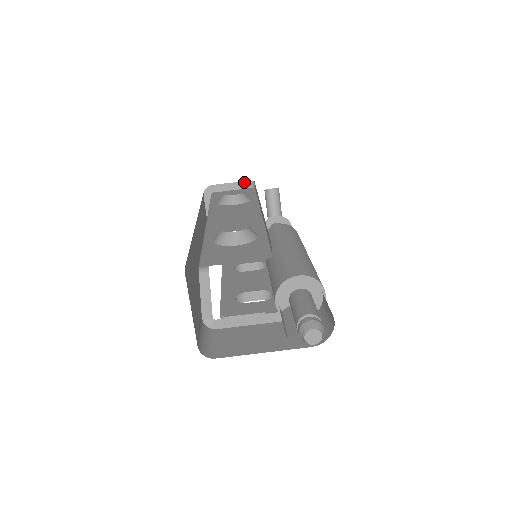
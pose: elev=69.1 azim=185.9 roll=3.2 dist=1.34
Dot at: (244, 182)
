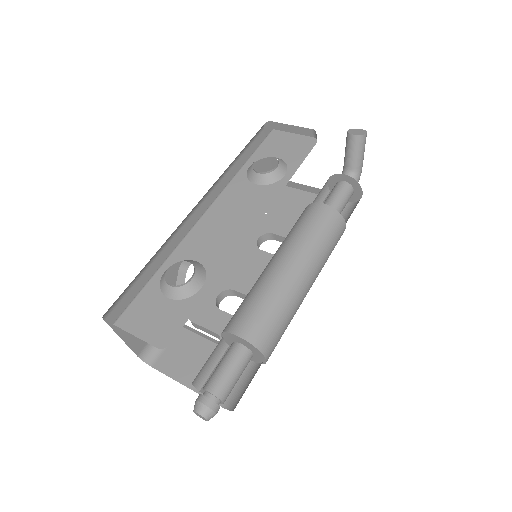
Dot at: (307, 129)
